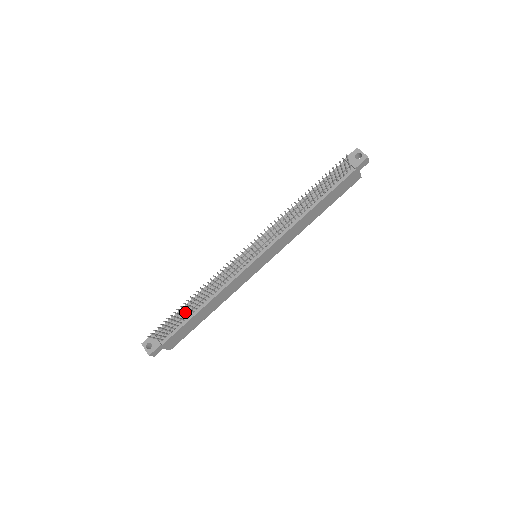
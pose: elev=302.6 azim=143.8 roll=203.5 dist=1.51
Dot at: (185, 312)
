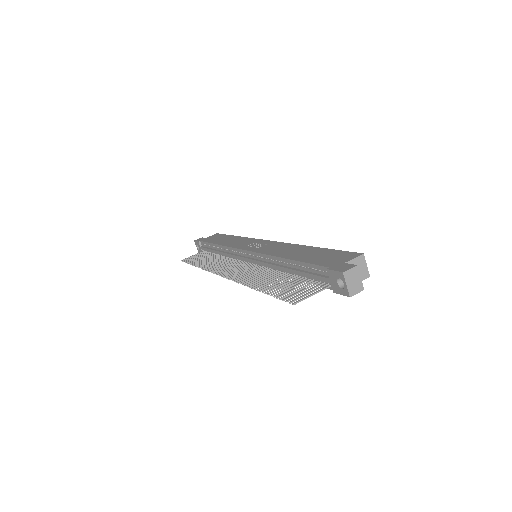
Dot at: (205, 259)
